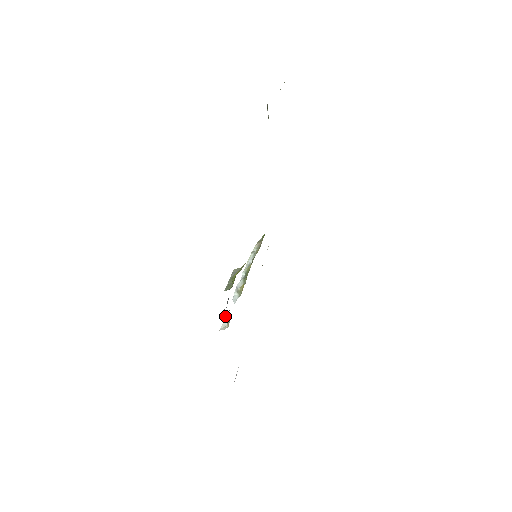
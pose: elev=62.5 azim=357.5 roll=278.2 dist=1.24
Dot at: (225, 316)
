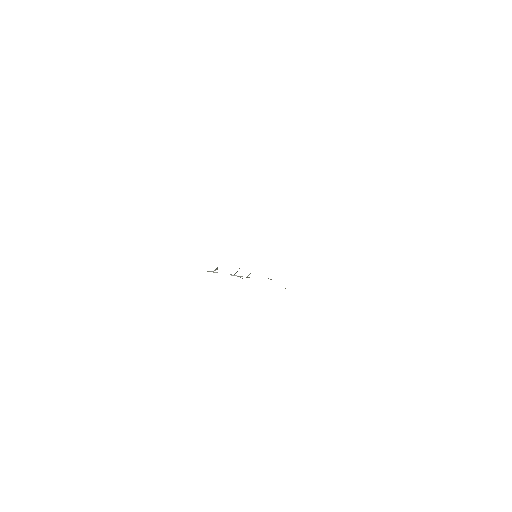
Dot at: (216, 269)
